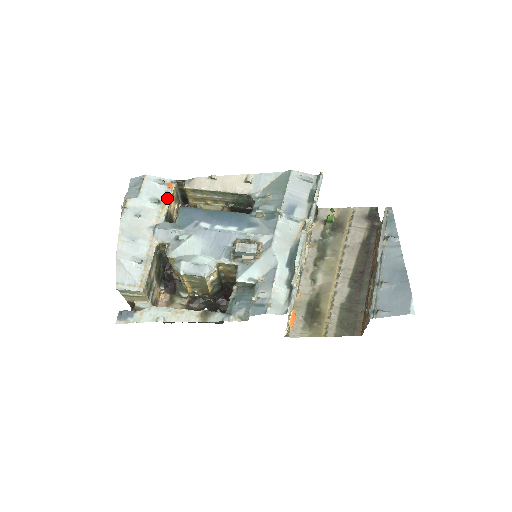
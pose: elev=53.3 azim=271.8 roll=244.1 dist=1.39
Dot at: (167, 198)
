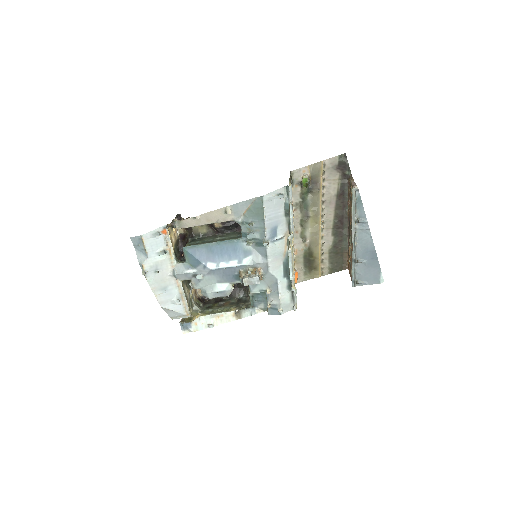
Dot at: (168, 244)
